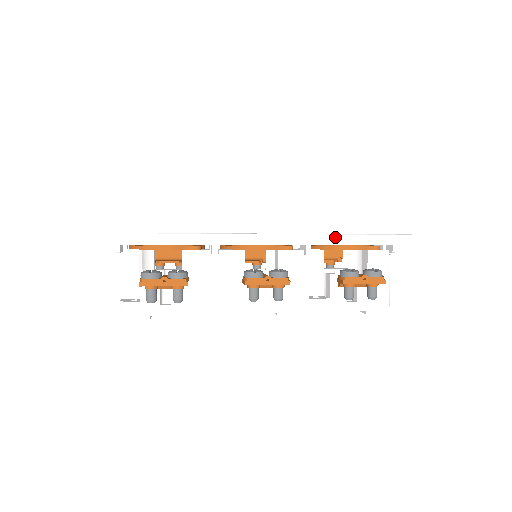
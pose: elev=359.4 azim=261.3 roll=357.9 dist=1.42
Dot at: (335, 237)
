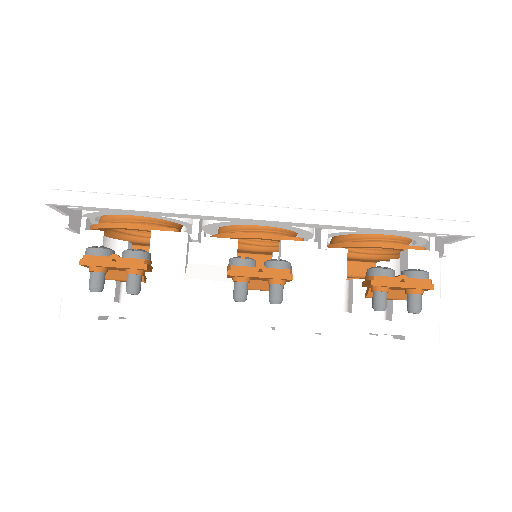
Dot at: (360, 216)
